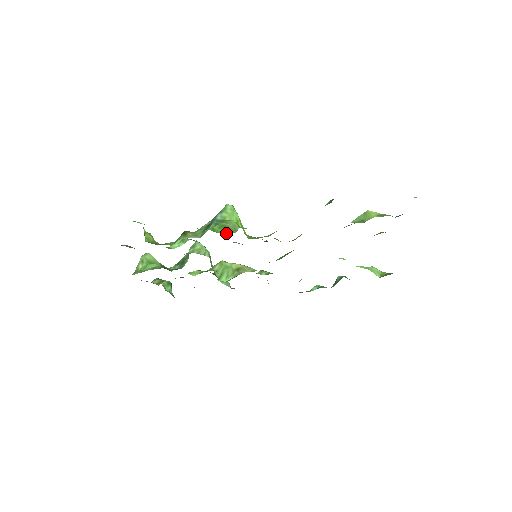
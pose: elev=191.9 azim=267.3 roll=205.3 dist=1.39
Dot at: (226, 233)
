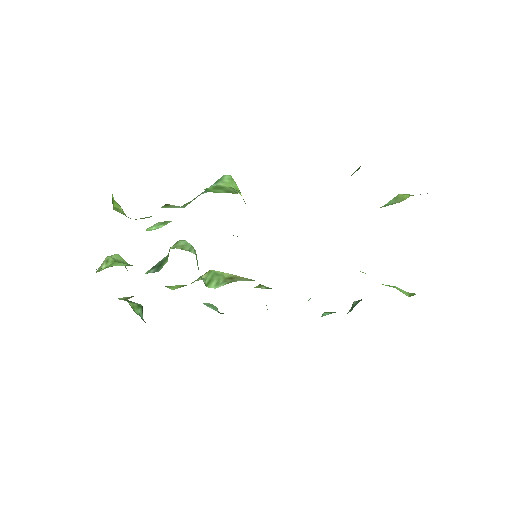
Dot at: (223, 192)
